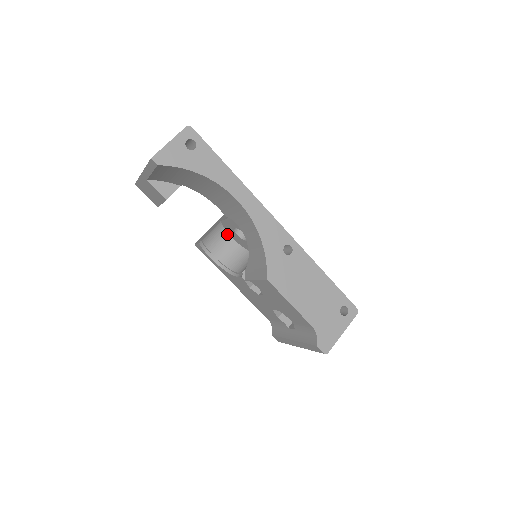
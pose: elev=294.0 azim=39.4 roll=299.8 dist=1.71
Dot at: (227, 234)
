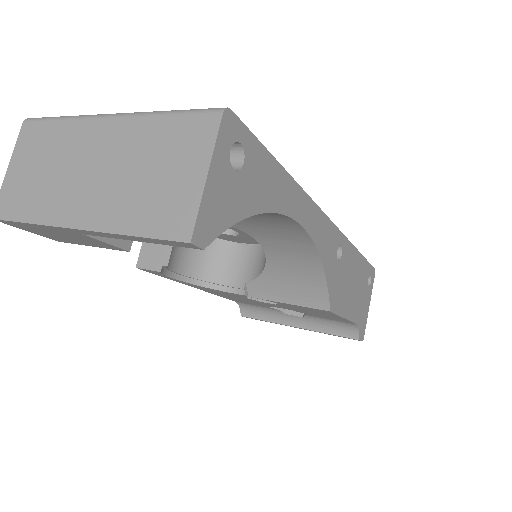
Dot at: occluded
